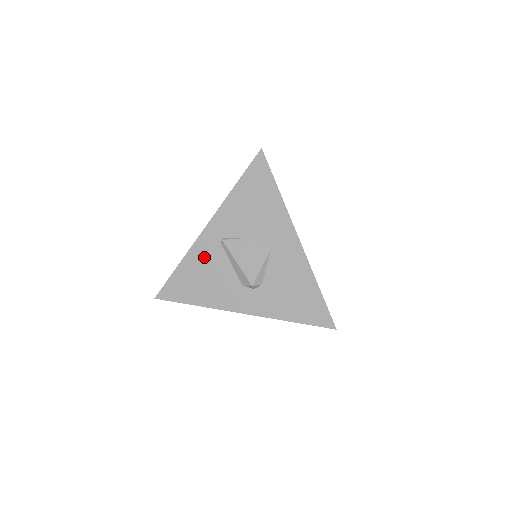
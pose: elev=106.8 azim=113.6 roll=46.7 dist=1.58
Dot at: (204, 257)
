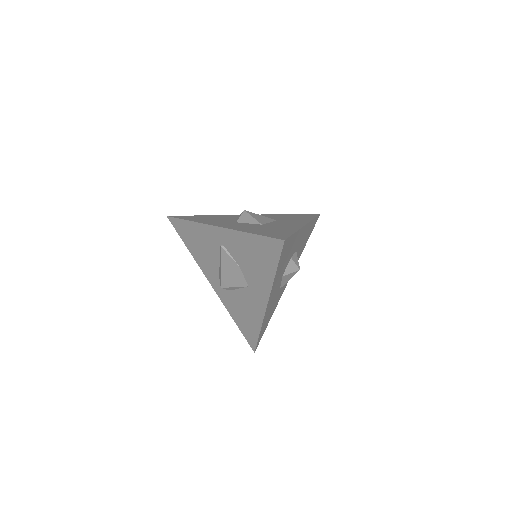
Dot at: (206, 237)
